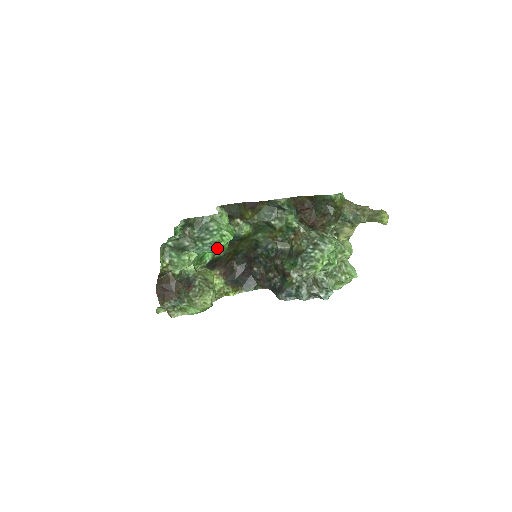
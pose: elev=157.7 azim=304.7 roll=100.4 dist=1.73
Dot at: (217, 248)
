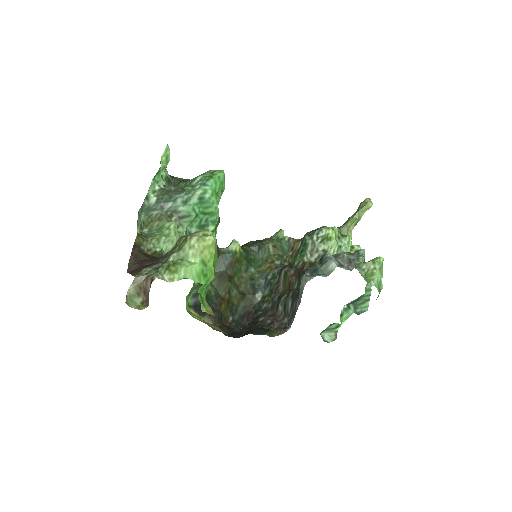
Dot at: (209, 182)
